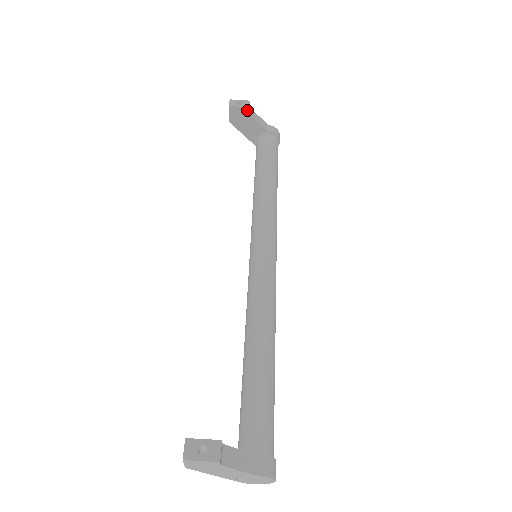
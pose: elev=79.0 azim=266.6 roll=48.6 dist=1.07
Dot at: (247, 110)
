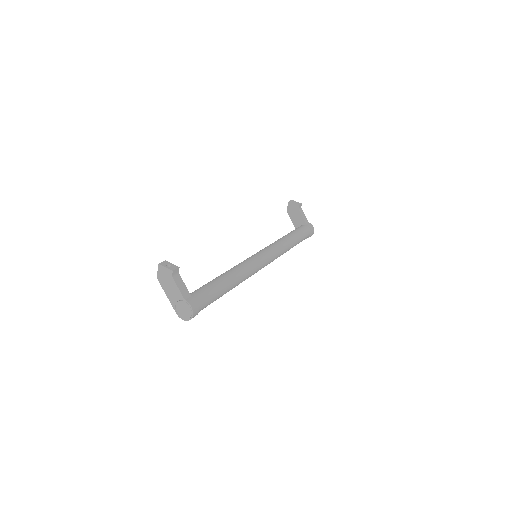
Dot at: (298, 207)
